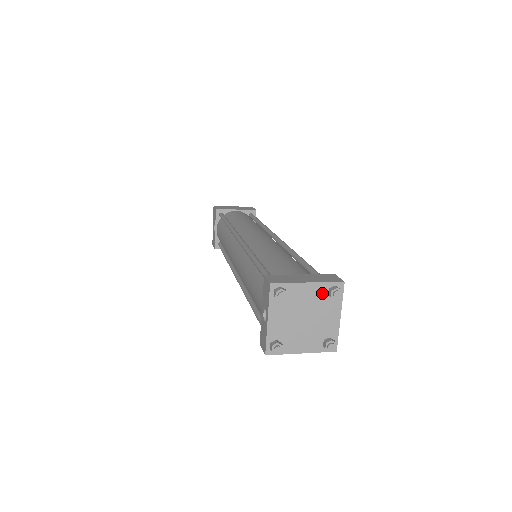
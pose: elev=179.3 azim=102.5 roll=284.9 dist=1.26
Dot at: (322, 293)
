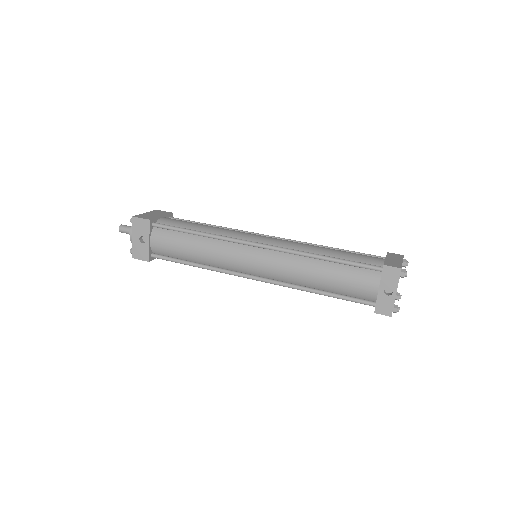
Dot at: (402, 266)
